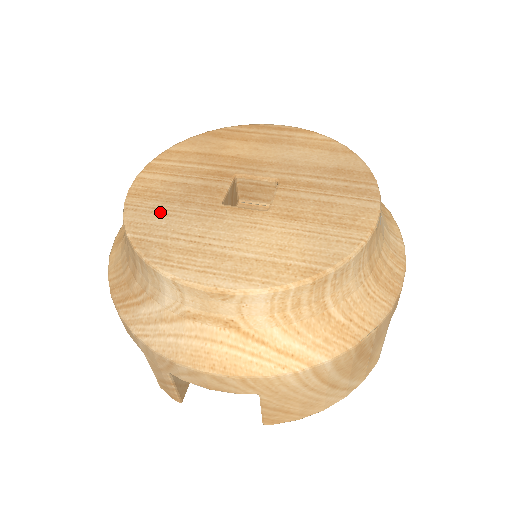
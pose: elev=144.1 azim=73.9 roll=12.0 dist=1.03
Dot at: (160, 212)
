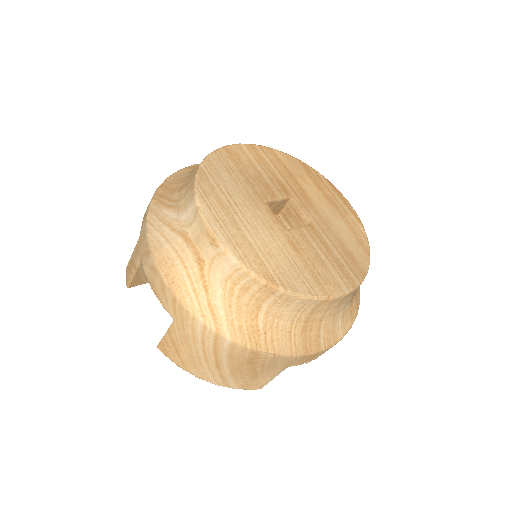
Dot at: (230, 172)
